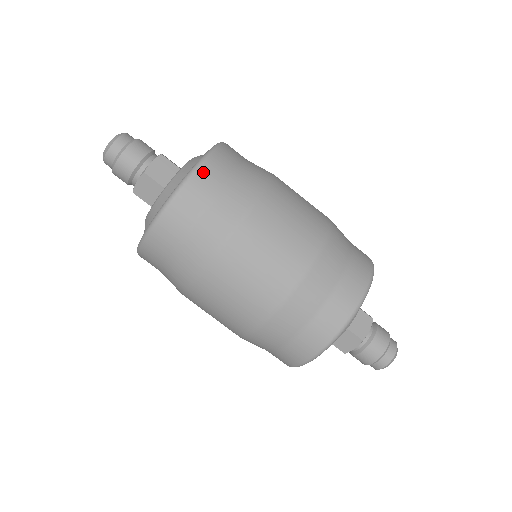
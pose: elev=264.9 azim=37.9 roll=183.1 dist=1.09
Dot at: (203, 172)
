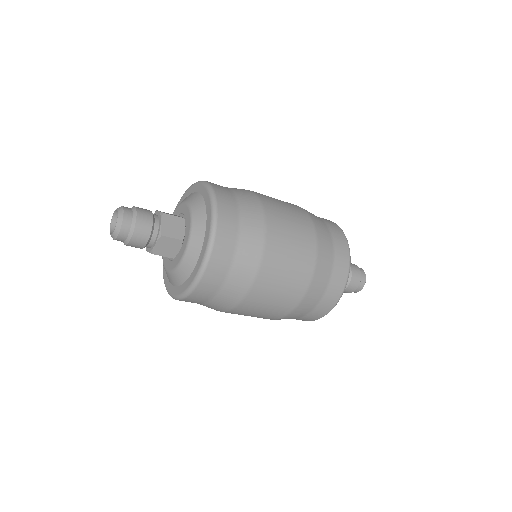
Dot at: (222, 219)
